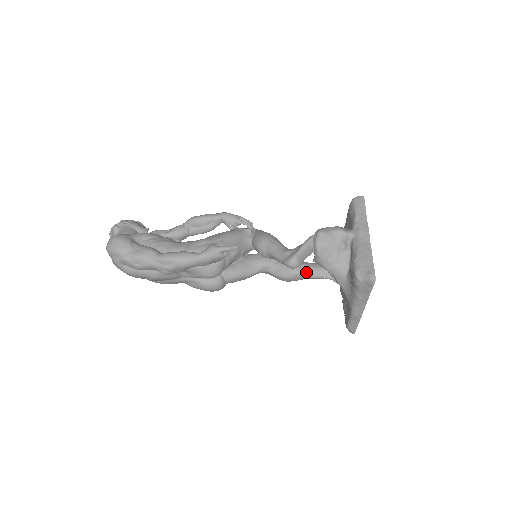
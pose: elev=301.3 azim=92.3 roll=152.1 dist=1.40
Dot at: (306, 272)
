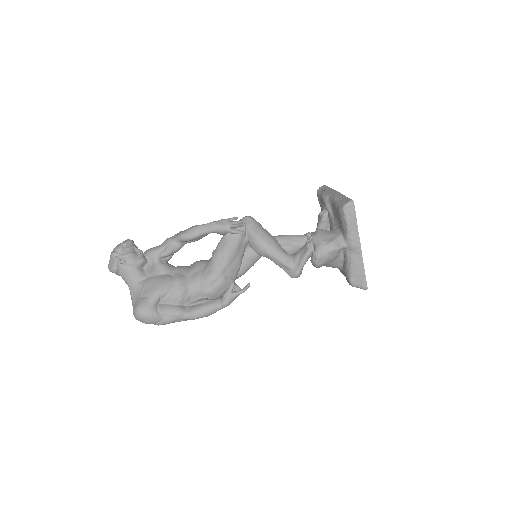
Dot at: occluded
